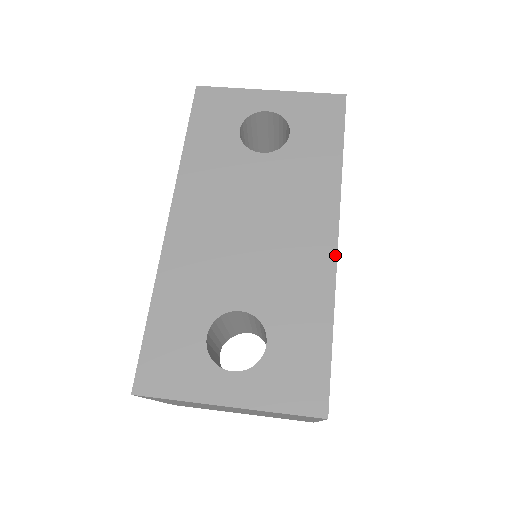
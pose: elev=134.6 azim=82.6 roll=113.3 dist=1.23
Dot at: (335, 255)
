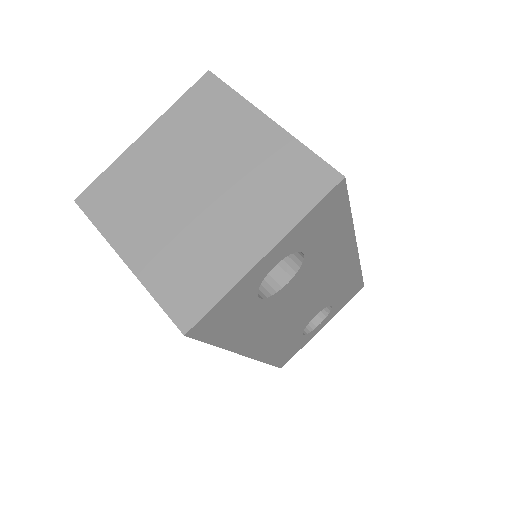
Dot at: (358, 256)
